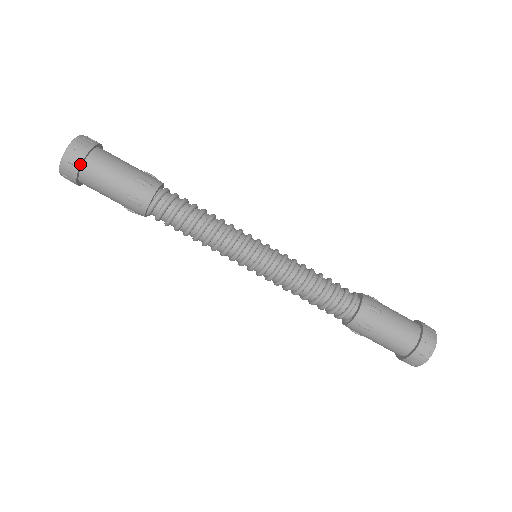
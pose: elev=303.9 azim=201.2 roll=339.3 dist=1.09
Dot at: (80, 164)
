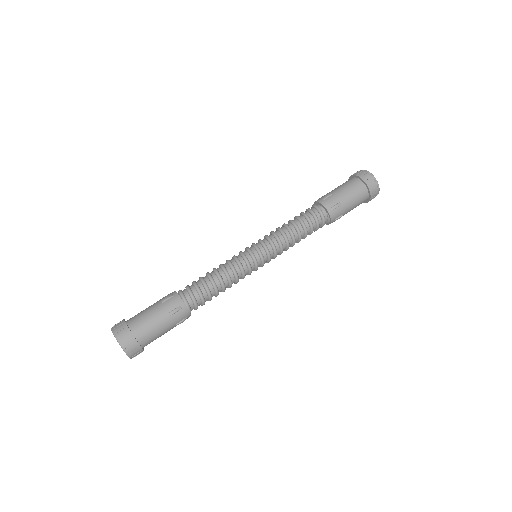
Dot at: (130, 332)
